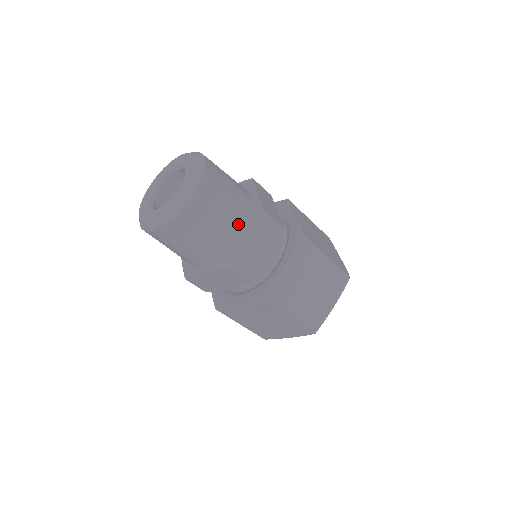
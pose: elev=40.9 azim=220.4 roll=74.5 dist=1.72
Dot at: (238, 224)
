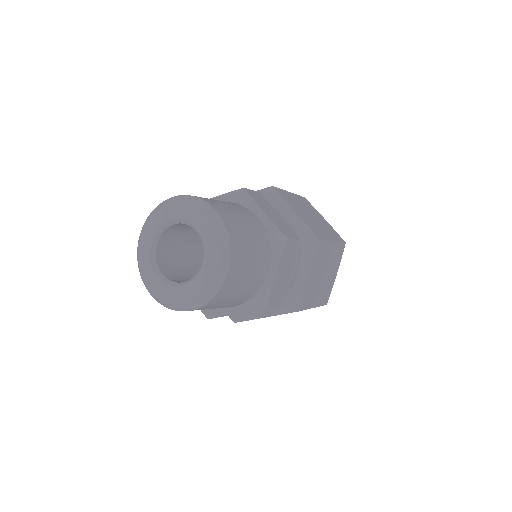
Dot at: (265, 263)
